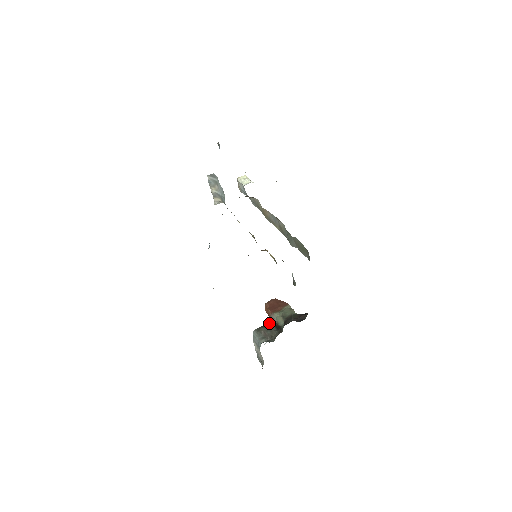
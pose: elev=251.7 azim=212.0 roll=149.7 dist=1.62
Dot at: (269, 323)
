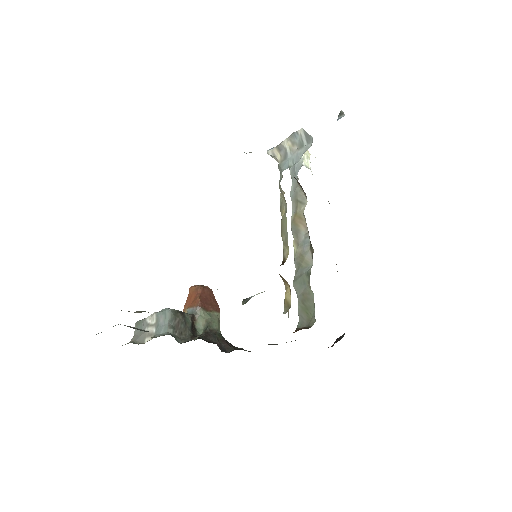
Dot at: (190, 315)
